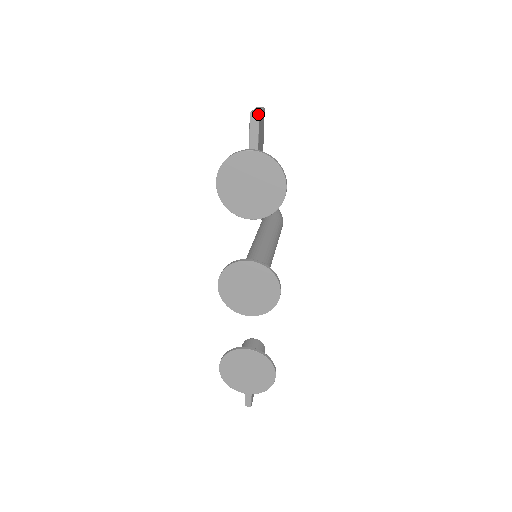
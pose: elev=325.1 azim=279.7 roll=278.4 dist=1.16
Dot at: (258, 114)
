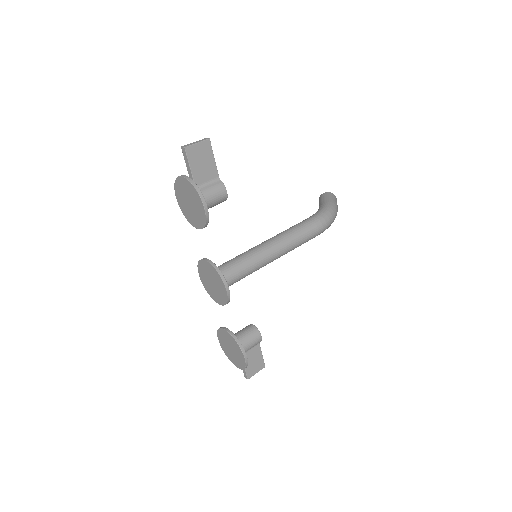
Dot at: (184, 148)
